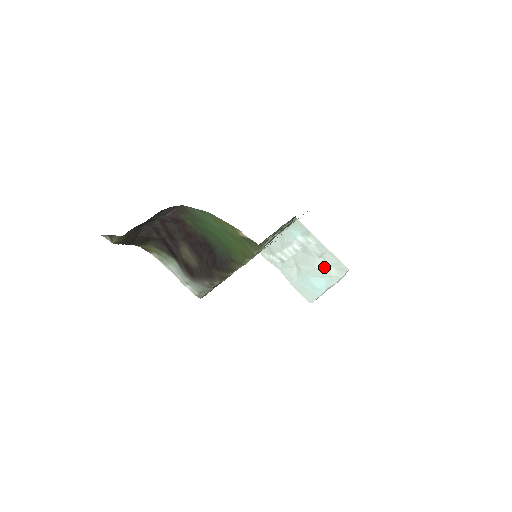
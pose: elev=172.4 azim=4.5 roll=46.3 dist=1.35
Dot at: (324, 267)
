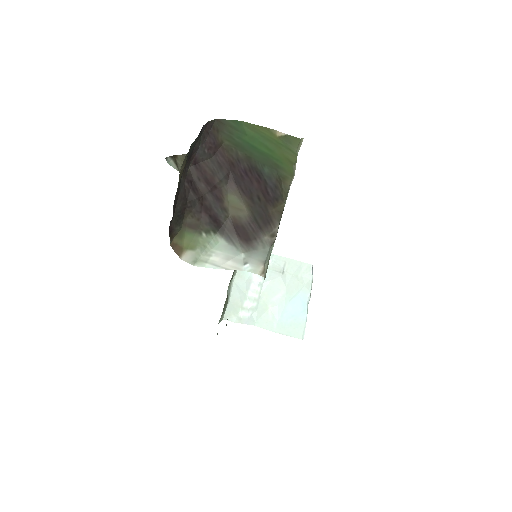
Dot at: (292, 281)
